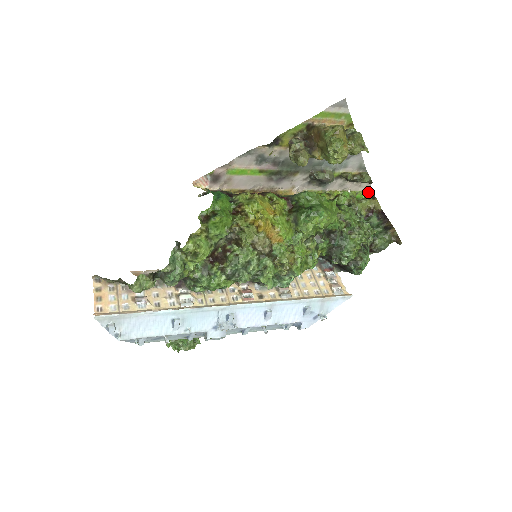
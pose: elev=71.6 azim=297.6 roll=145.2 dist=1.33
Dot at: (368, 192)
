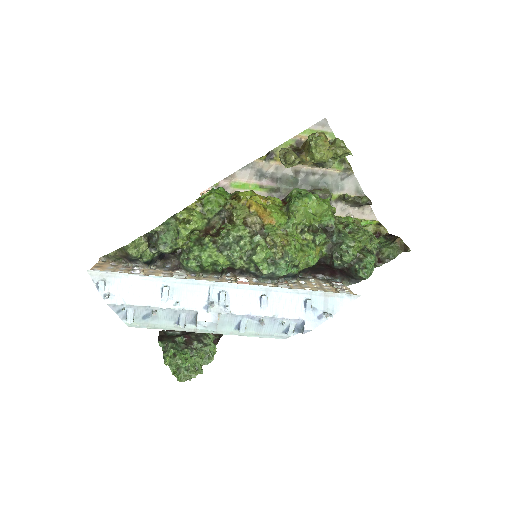
Dot at: (373, 220)
